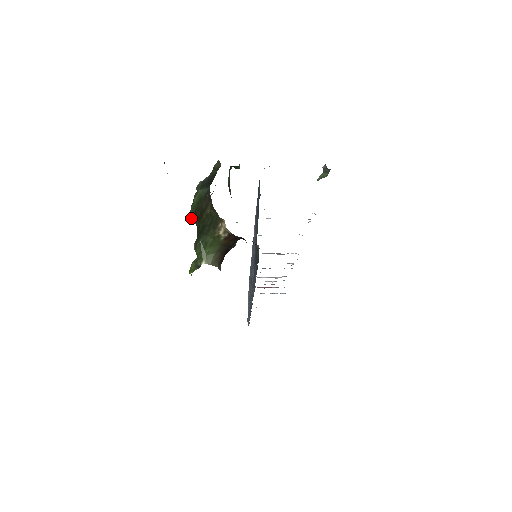
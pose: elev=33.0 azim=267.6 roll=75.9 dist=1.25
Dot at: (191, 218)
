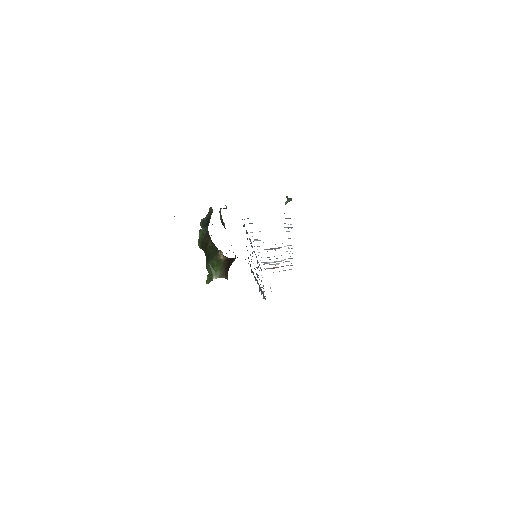
Dot at: (200, 248)
